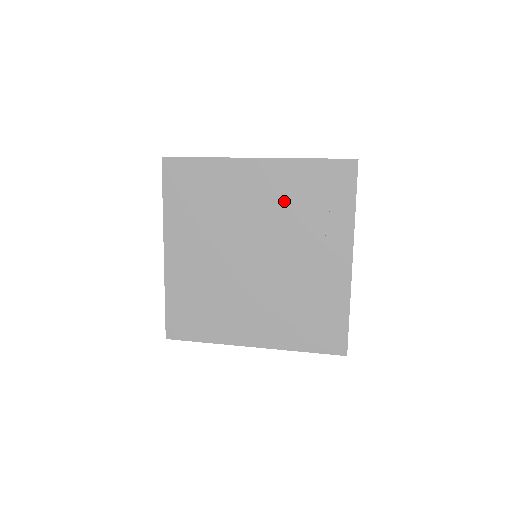
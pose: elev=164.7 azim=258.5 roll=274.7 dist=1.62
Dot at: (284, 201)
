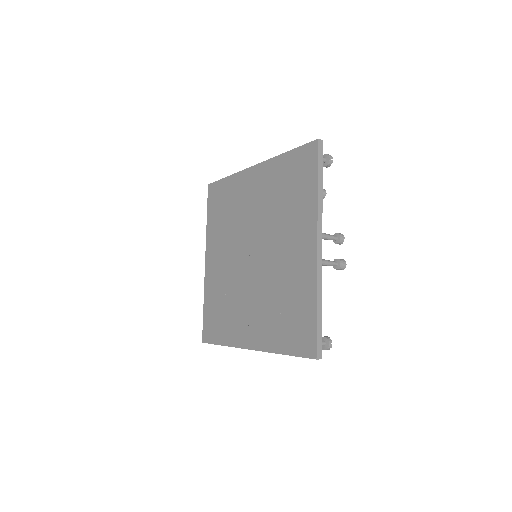
Dot at: (270, 197)
